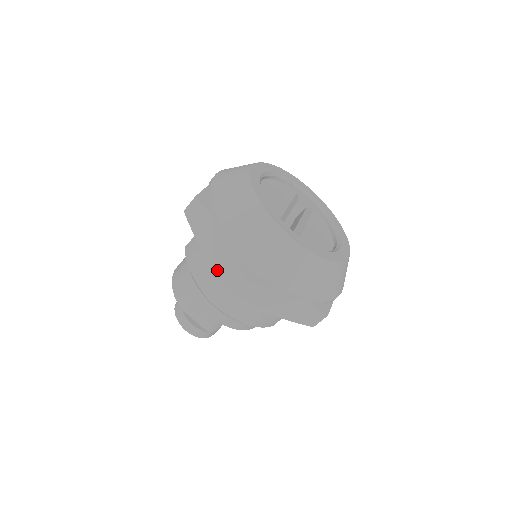
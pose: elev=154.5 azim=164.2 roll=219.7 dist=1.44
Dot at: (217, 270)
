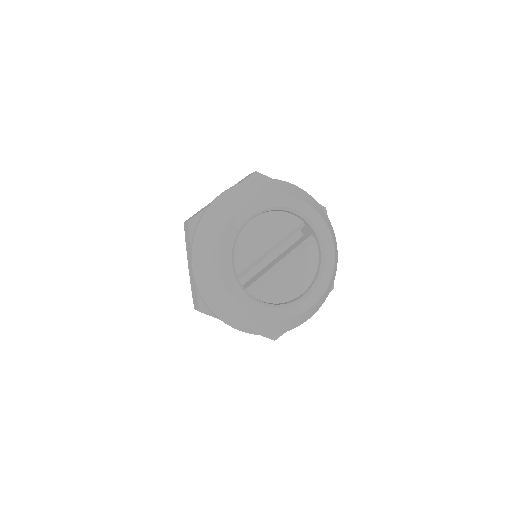
Dot at: (191, 284)
